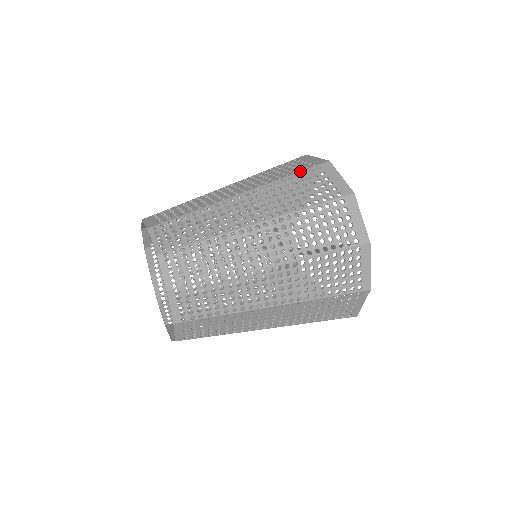
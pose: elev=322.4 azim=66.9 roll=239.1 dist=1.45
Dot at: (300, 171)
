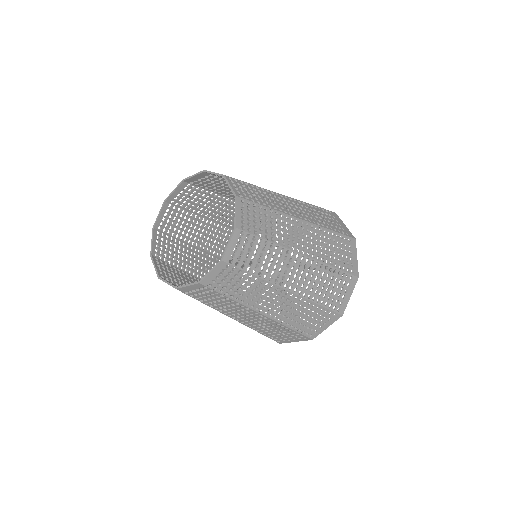
Dot at: (320, 207)
